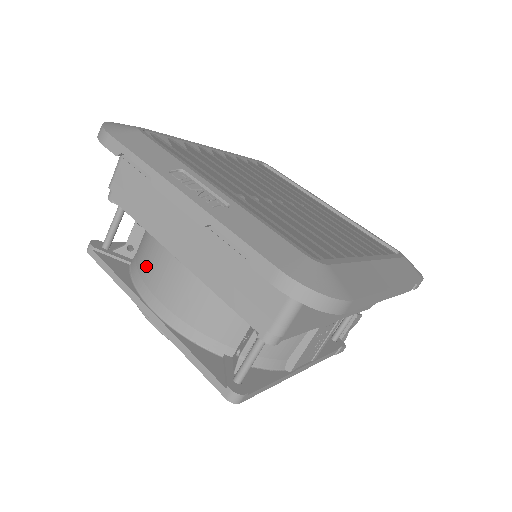
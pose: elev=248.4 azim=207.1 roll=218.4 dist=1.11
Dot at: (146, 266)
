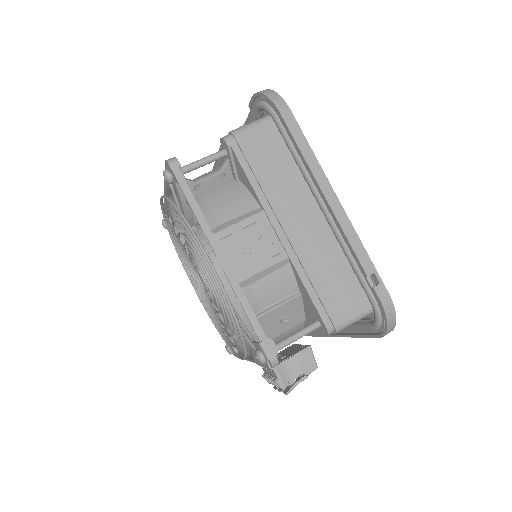
Dot at: occluded
